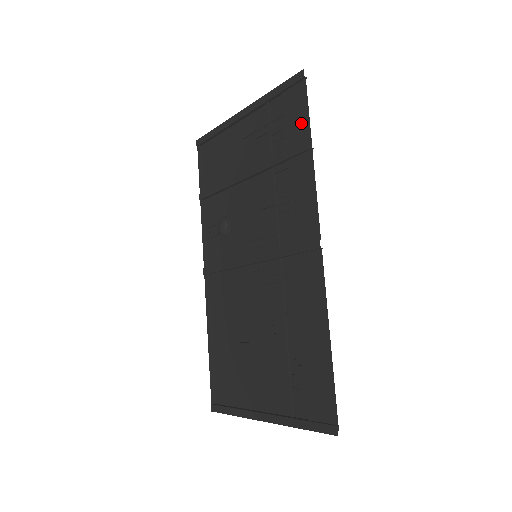
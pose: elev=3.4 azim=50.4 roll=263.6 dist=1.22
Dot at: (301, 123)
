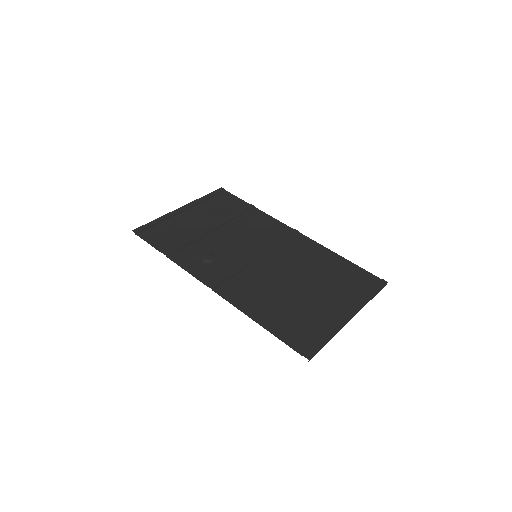
Dot at: (237, 202)
